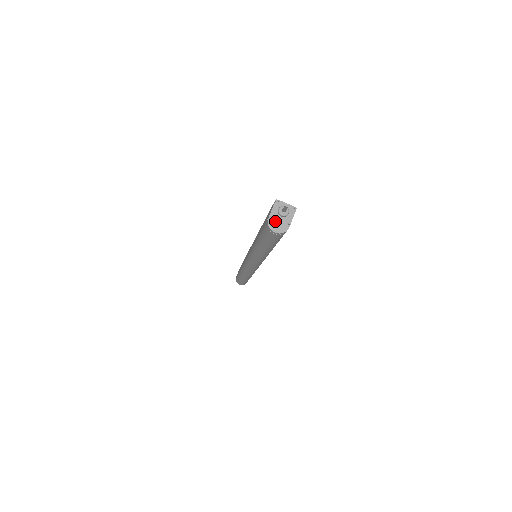
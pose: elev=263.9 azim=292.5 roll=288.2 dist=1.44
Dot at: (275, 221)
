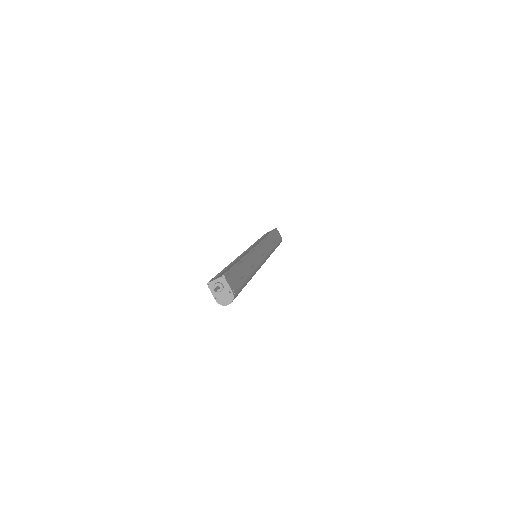
Dot at: (221, 298)
